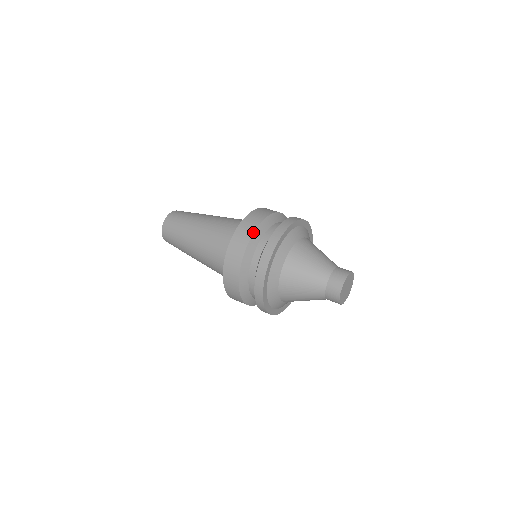
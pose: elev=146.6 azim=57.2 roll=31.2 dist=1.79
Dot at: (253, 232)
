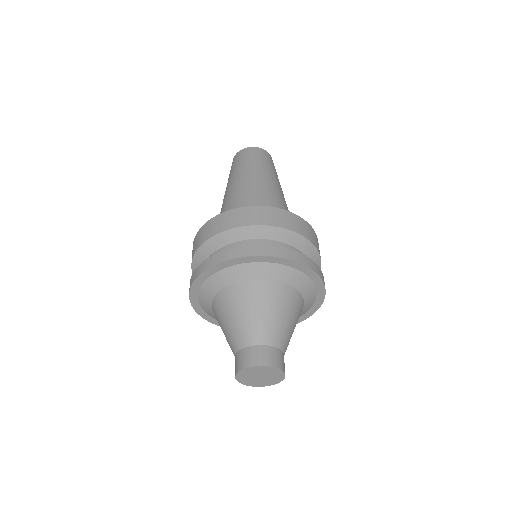
Dot at: (195, 250)
